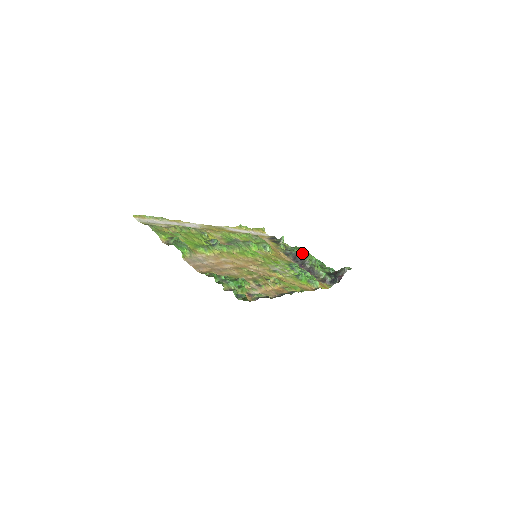
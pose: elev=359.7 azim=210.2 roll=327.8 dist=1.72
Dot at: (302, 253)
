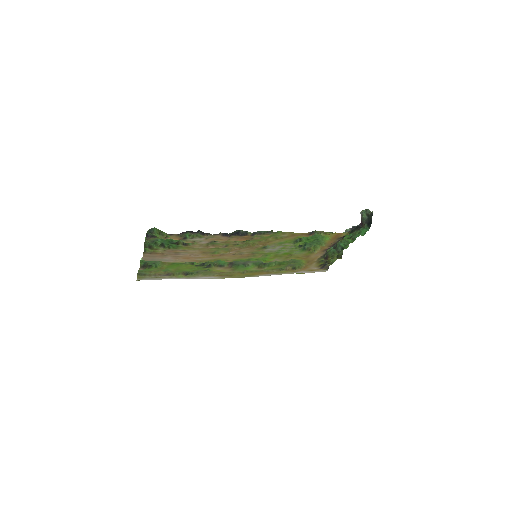
Dot at: occluded
